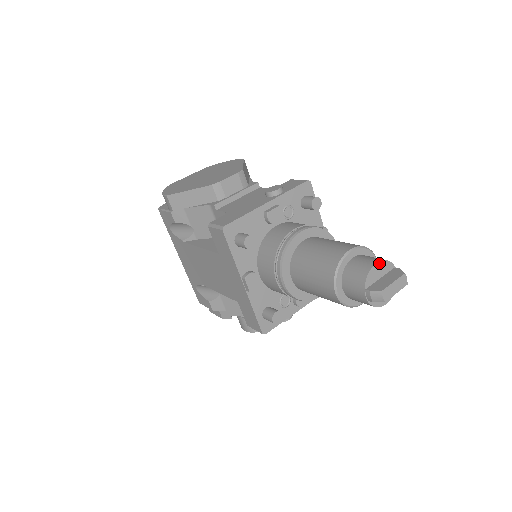
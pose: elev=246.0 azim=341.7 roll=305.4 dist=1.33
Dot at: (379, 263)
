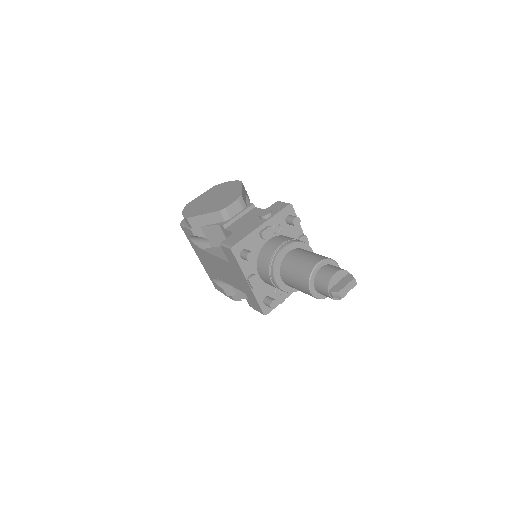
Dot at: (337, 272)
